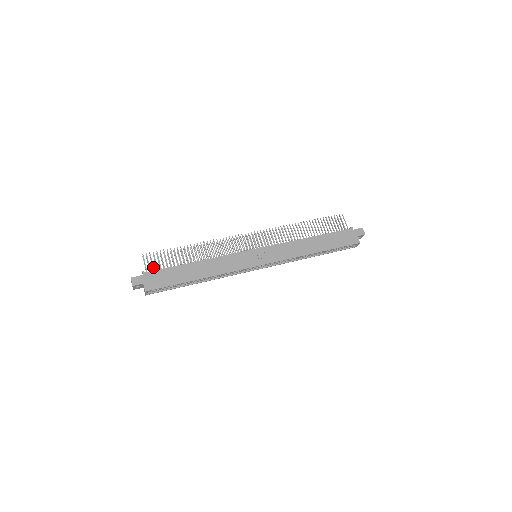
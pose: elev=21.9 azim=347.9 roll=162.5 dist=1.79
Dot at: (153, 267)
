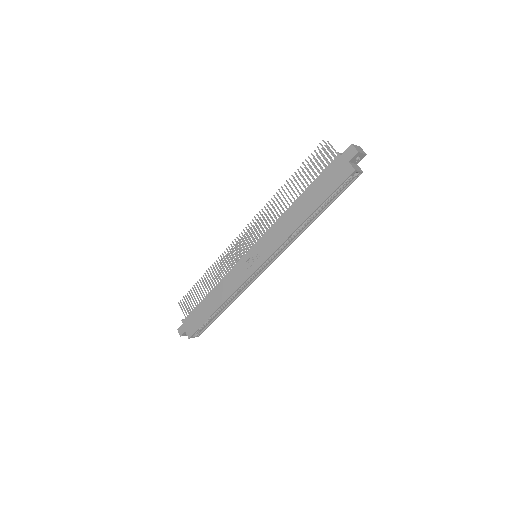
Dot at: occluded
